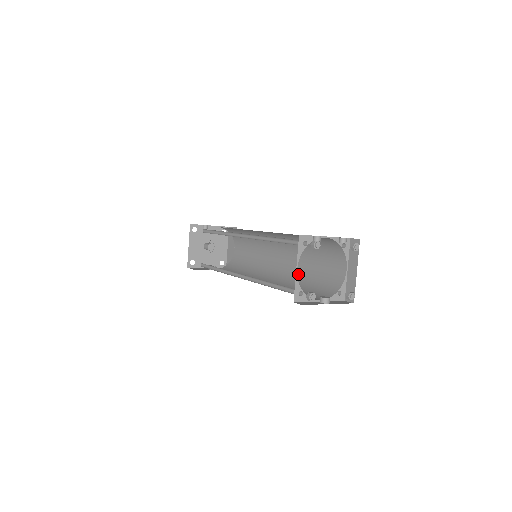
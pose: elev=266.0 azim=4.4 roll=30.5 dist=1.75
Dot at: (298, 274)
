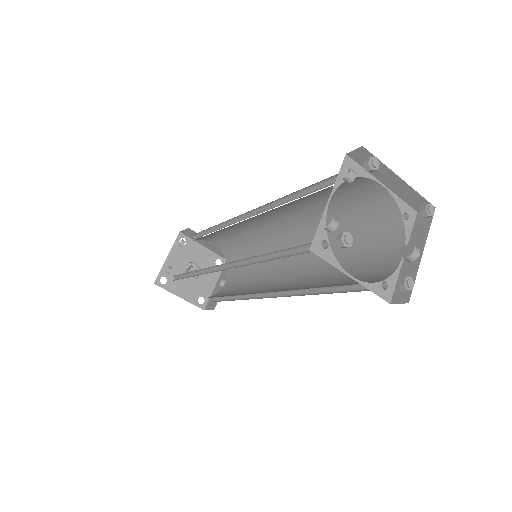
Dot at: occluded
